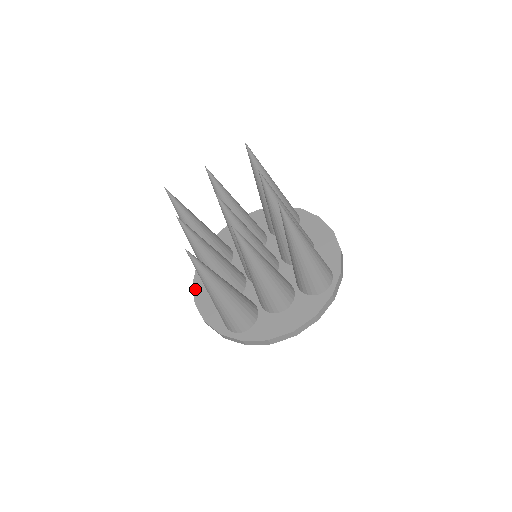
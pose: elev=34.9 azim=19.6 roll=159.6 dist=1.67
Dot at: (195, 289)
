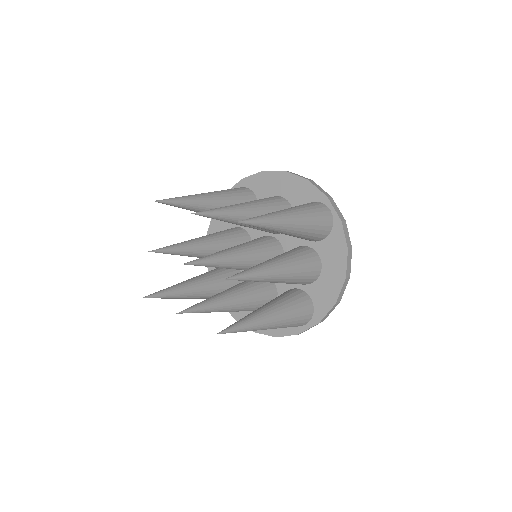
Dot at: (212, 220)
